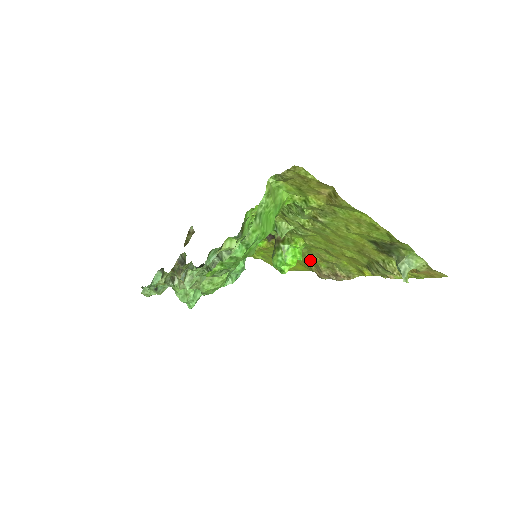
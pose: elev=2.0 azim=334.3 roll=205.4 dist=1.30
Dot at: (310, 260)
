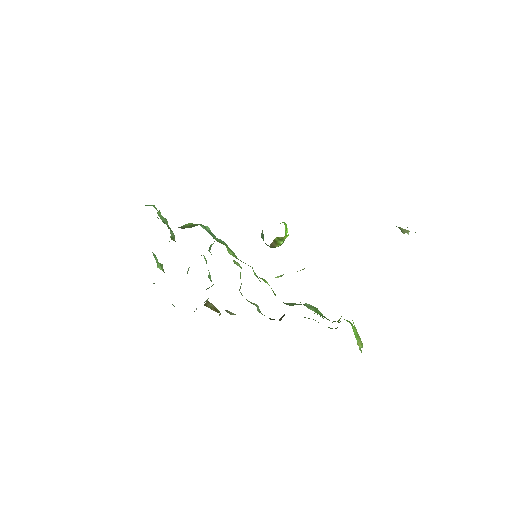
Dot at: occluded
